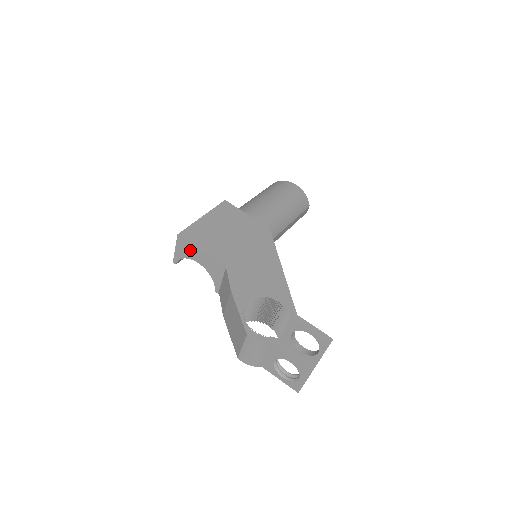
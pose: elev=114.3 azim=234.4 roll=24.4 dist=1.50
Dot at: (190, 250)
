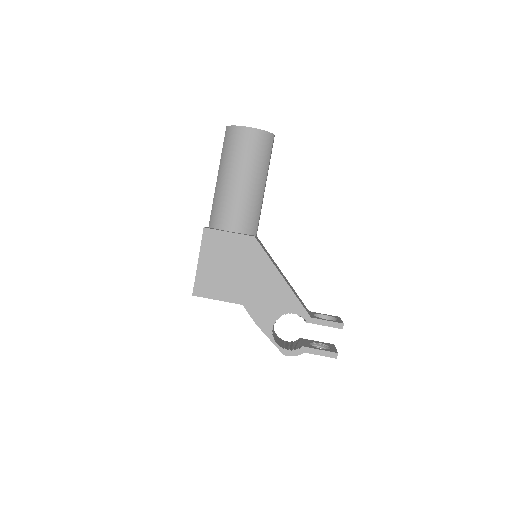
Dot at: occluded
